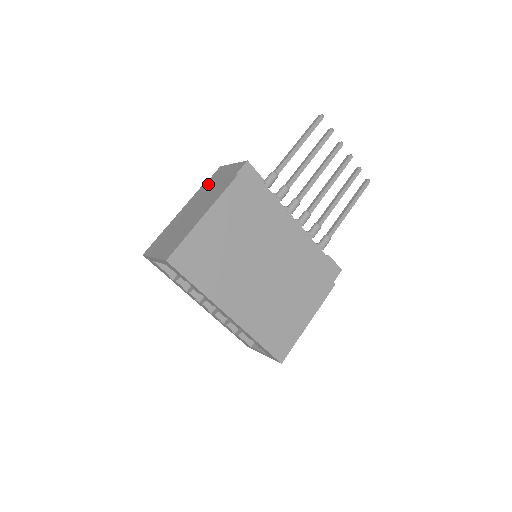
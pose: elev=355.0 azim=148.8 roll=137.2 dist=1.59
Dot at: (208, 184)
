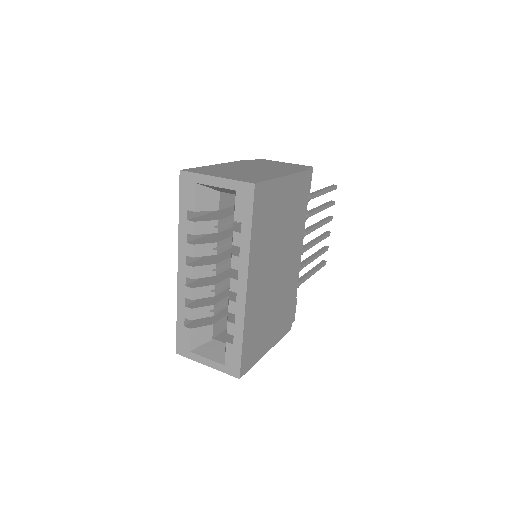
Dot at: (256, 162)
